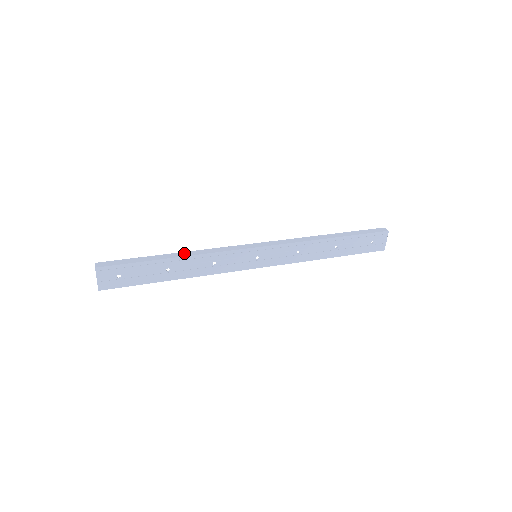
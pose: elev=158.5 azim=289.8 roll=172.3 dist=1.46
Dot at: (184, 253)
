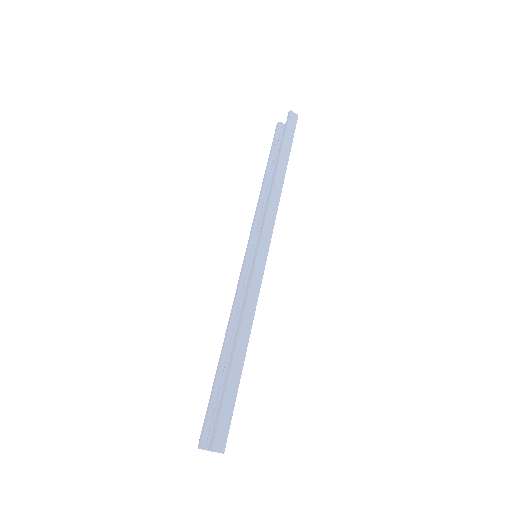
Dot at: (243, 336)
